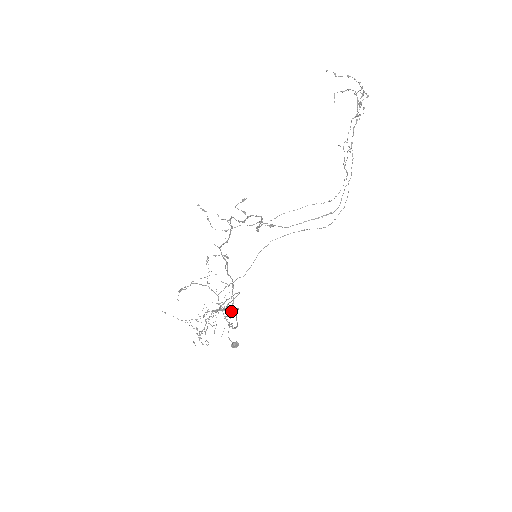
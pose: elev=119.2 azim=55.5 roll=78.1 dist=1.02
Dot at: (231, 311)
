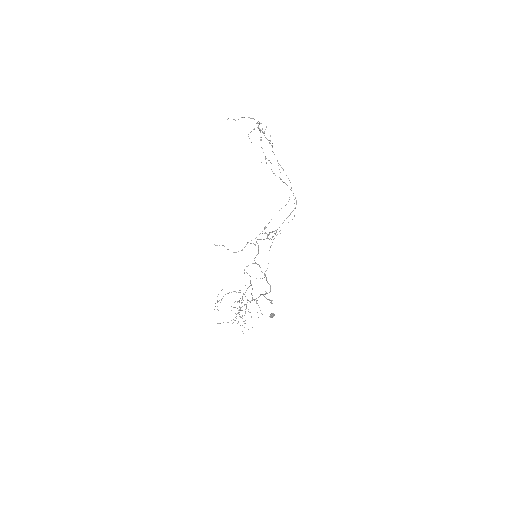
Dot at: occluded
